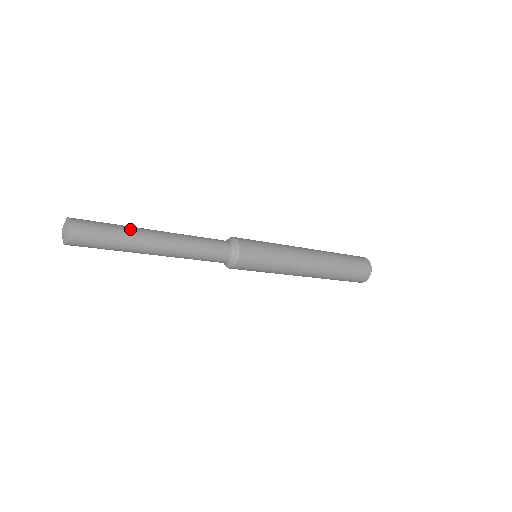
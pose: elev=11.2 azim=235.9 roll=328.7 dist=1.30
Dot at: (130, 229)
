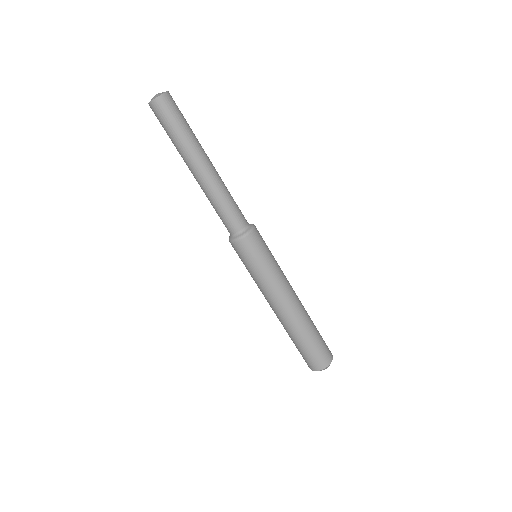
Dot at: (196, 139)
